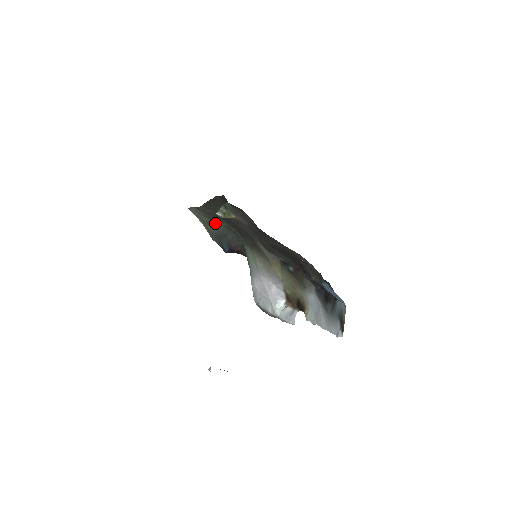
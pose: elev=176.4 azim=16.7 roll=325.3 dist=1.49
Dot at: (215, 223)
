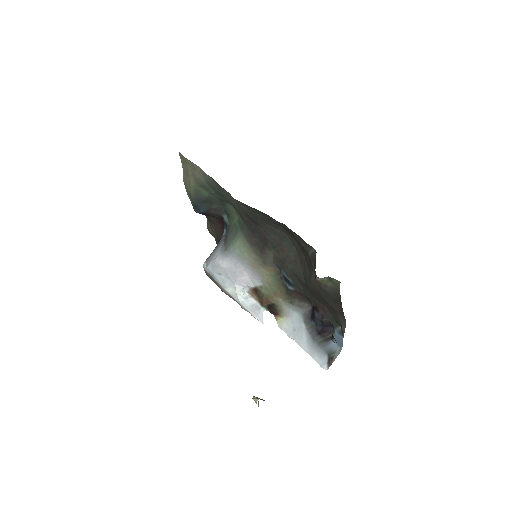
Dot at: (213, 192)
